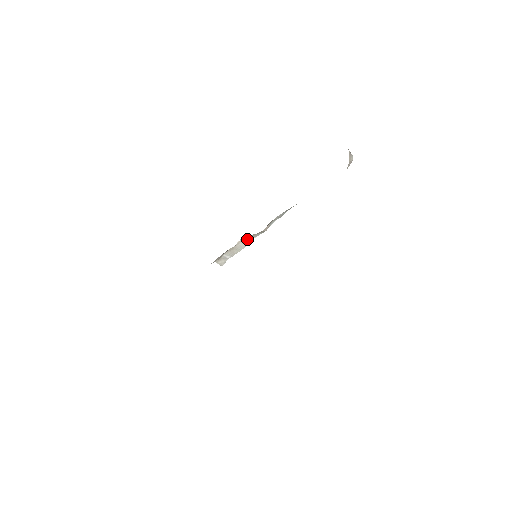
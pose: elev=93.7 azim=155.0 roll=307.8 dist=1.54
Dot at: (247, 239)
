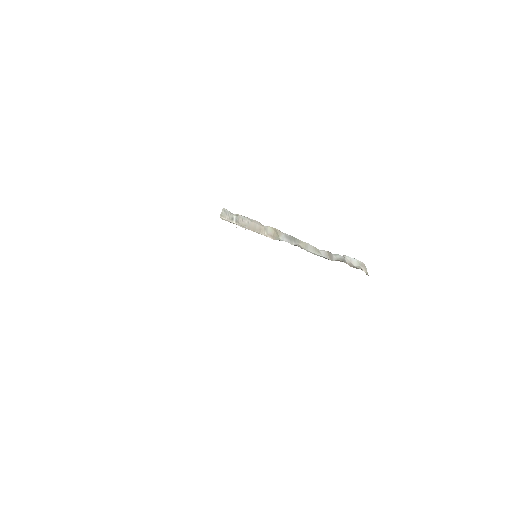
Dot at: (264, 230)
